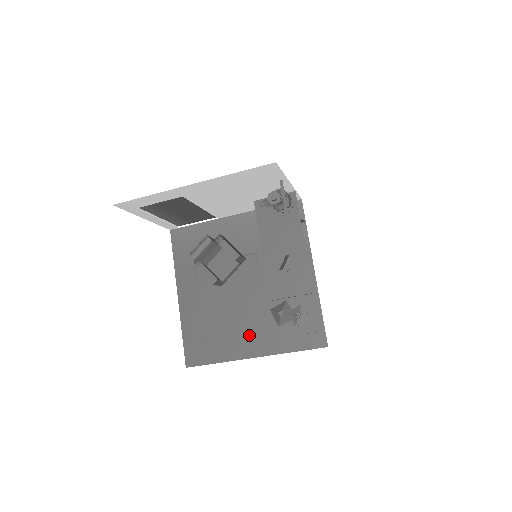
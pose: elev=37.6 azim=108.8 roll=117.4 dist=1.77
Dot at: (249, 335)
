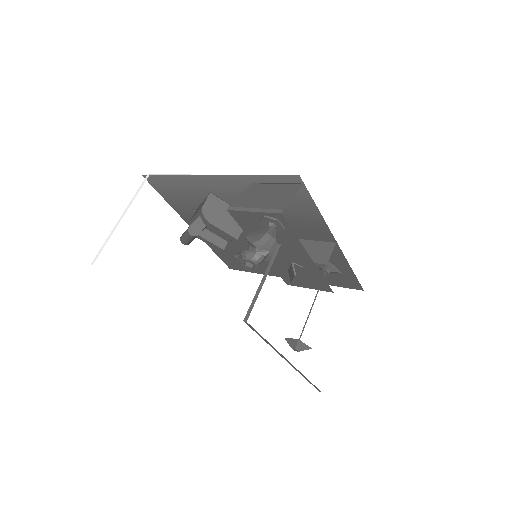
Dot at: occluded
